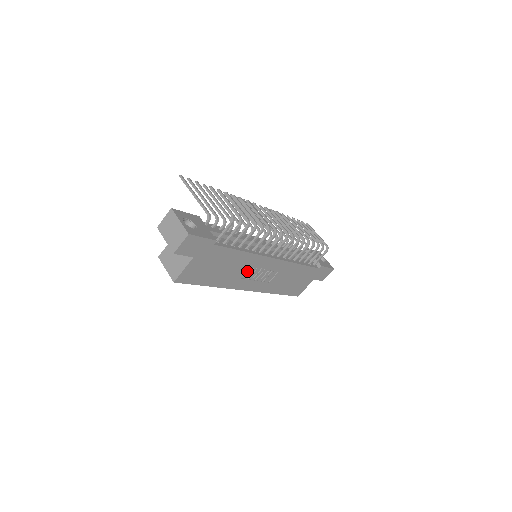
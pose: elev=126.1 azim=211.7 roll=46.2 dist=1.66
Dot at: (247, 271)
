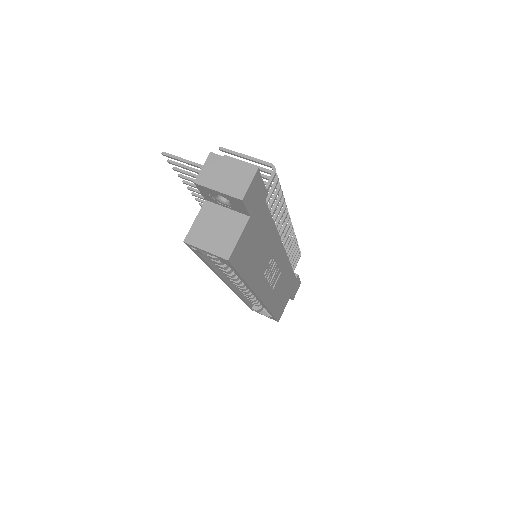
Dot at: (268, 263)
